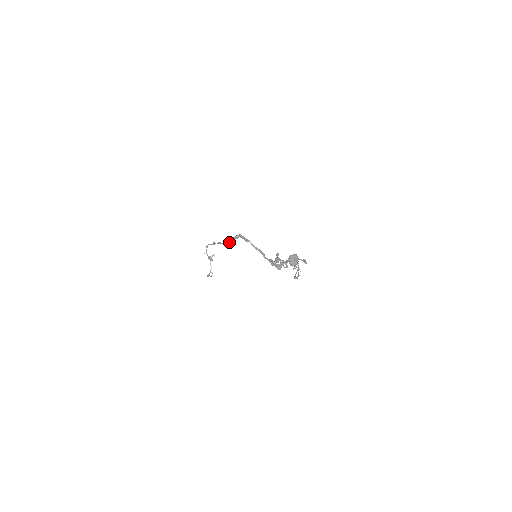
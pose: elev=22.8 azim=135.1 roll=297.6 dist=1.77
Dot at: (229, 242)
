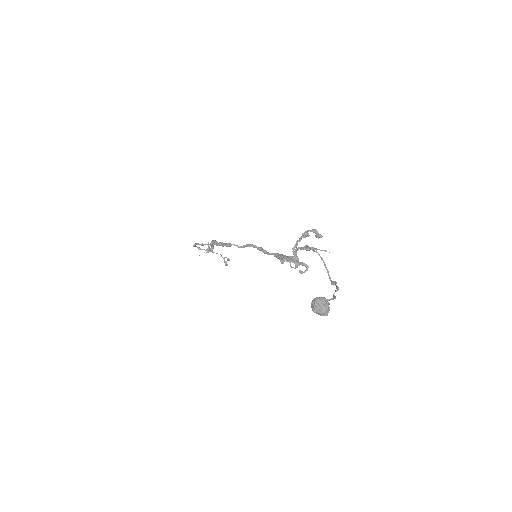
Dot at: occluded
